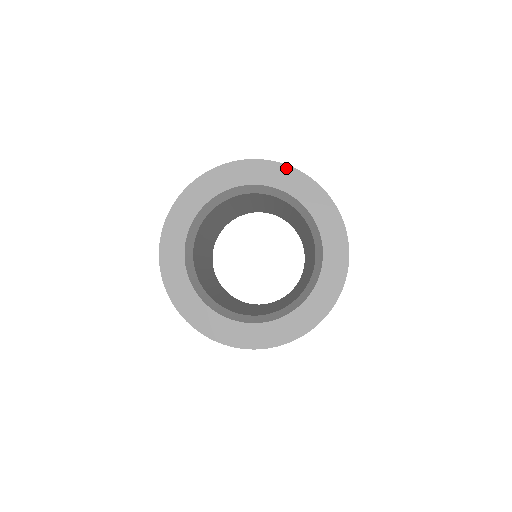
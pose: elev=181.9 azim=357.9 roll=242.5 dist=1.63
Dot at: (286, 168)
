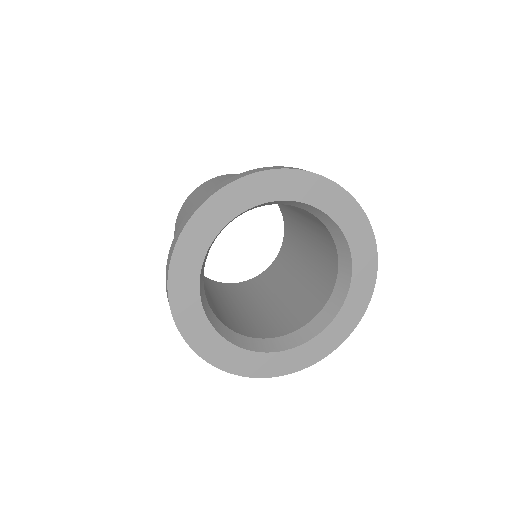
Dot at: (348, 197)
